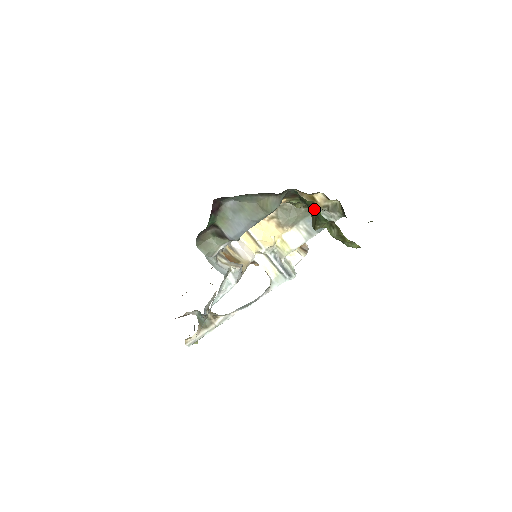
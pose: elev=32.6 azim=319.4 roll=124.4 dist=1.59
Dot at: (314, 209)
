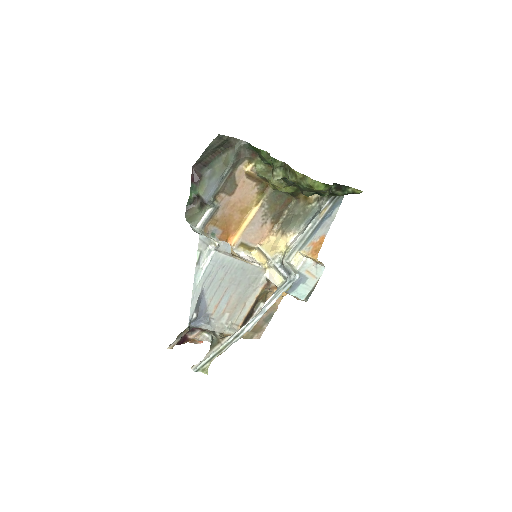
Dot at: occluded
